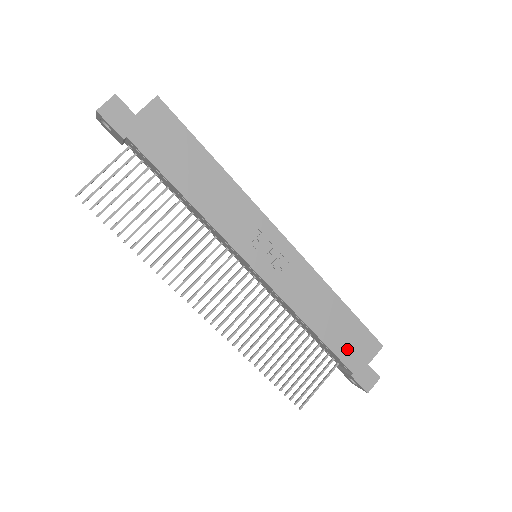
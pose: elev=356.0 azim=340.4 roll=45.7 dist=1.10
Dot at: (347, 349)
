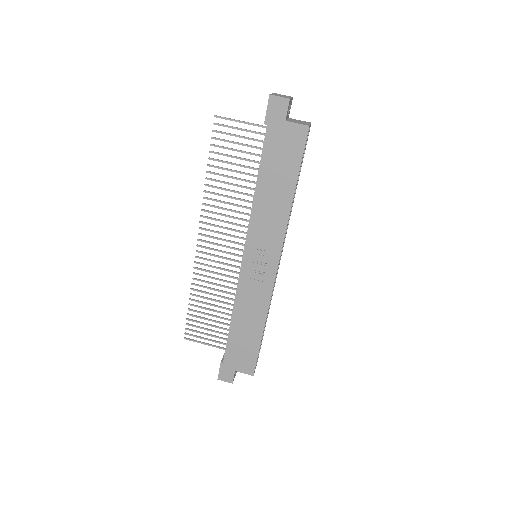
Dot at: (235, 351)
